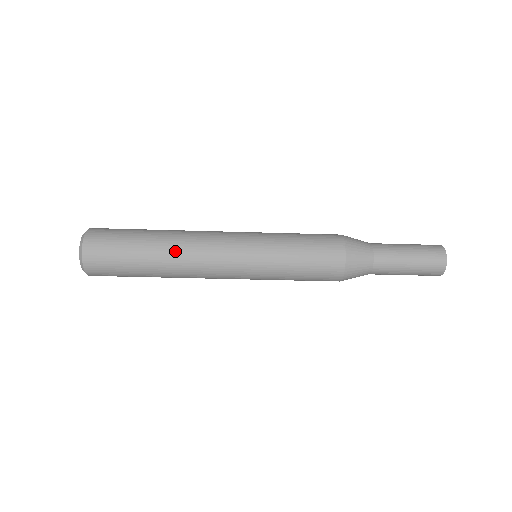
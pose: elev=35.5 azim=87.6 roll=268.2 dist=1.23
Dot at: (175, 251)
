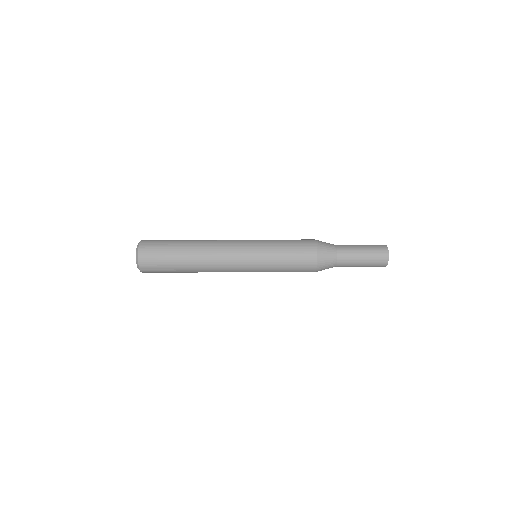
Dot at: (201, 247)
